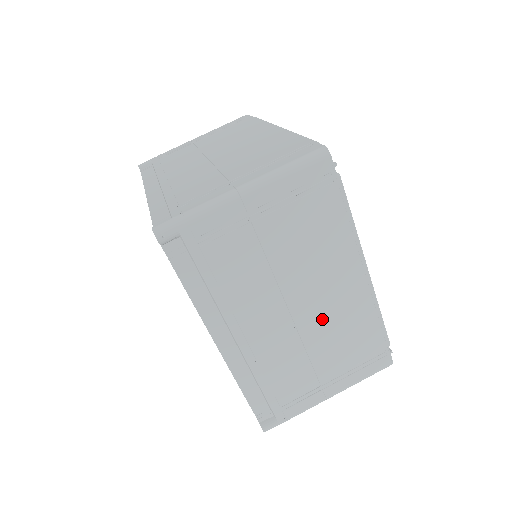
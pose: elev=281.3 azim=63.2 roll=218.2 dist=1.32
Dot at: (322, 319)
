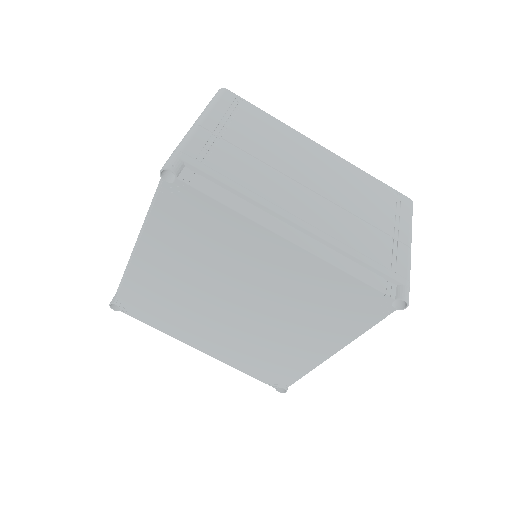
Dot at: (334, 186)
